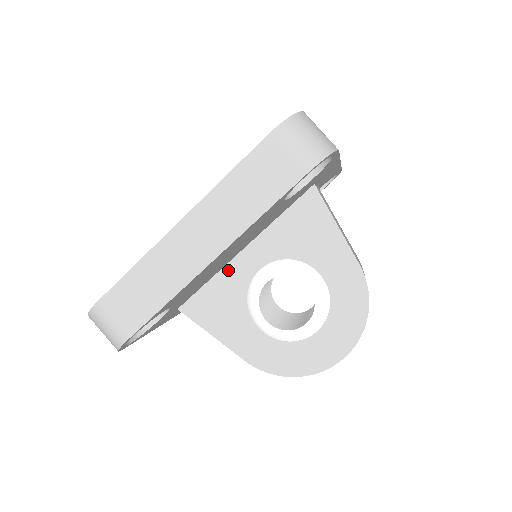
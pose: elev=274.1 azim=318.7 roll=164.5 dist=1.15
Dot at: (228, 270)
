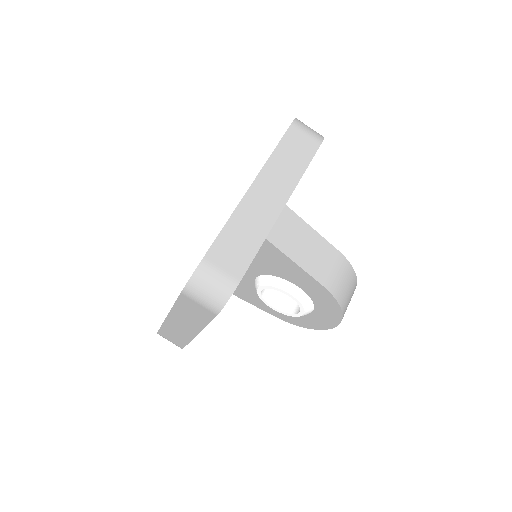
Dot at: occluded
